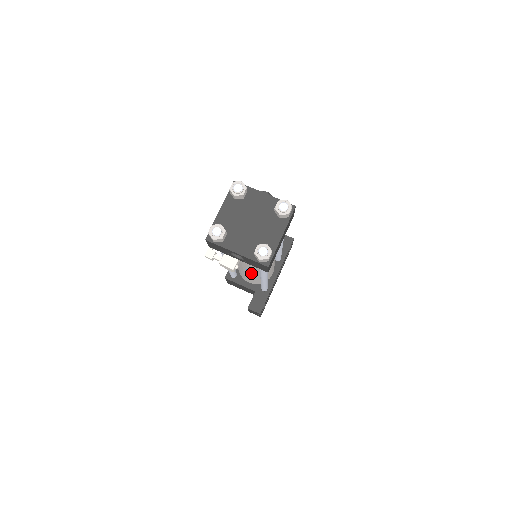
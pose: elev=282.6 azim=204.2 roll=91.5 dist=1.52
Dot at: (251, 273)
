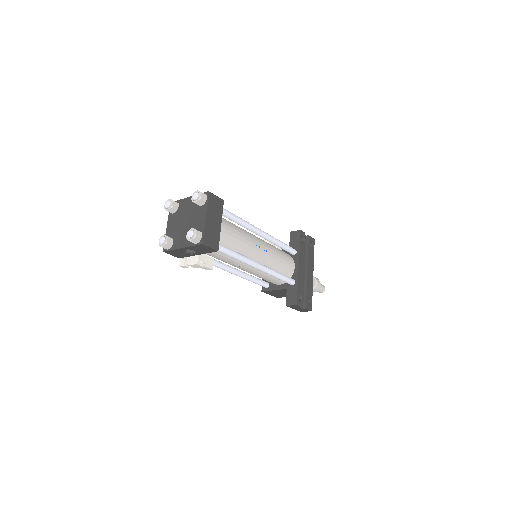
Dot at: (252, 270)
